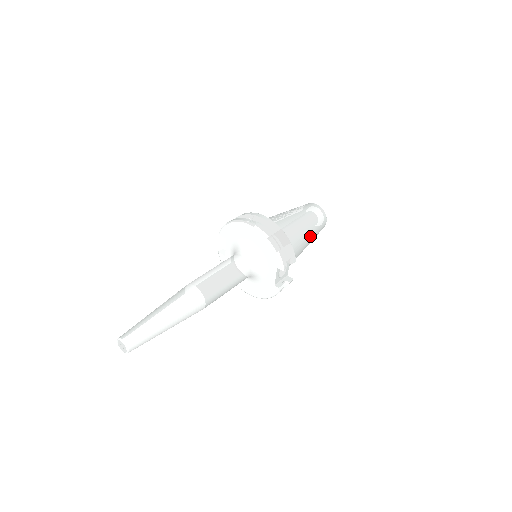
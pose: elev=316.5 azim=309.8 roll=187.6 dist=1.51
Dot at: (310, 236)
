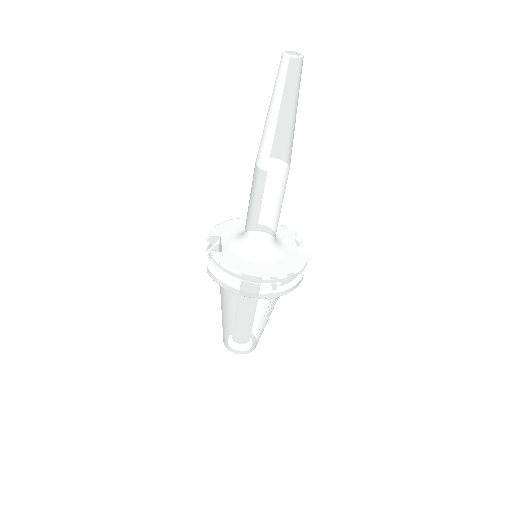
Dot at: occluded
